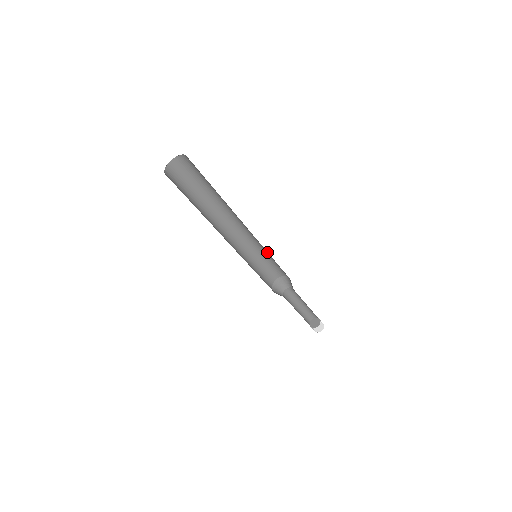
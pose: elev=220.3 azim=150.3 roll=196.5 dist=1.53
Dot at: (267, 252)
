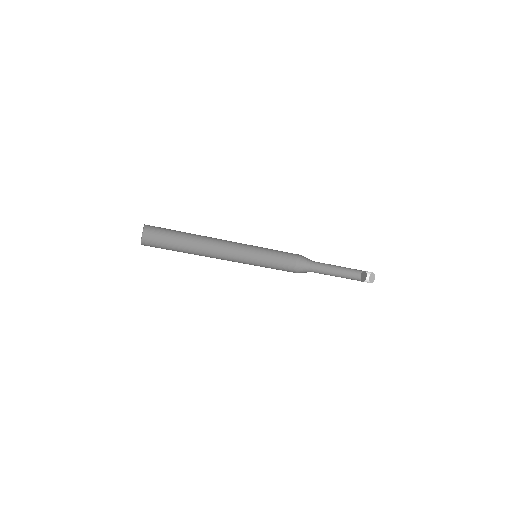
Dot at: (262, 250)
